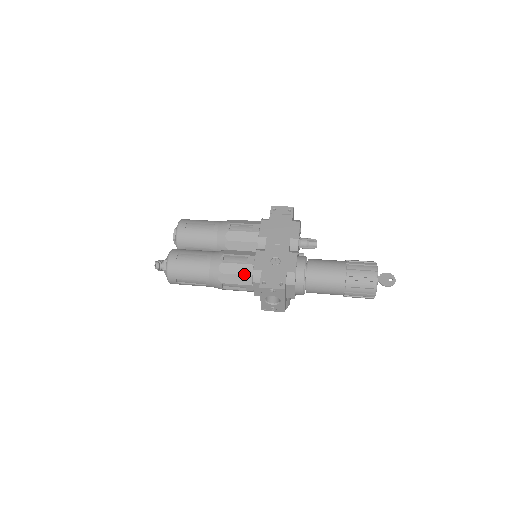
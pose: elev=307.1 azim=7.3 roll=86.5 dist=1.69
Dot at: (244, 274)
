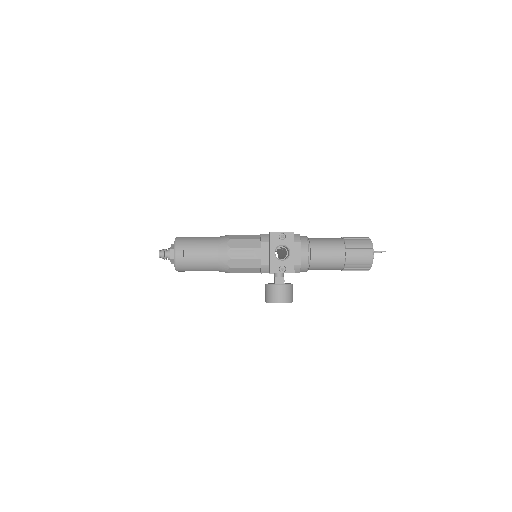
Dot at: (252, 239)
